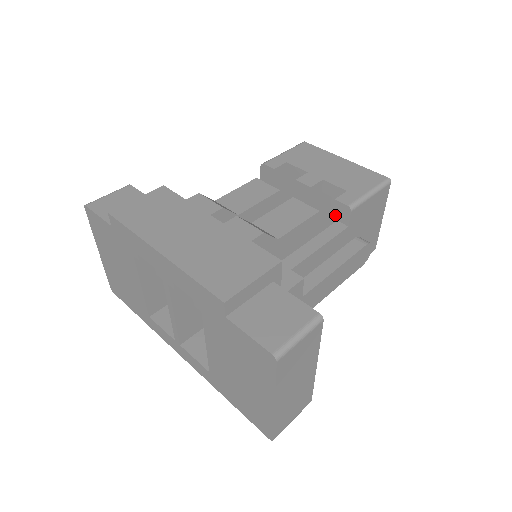
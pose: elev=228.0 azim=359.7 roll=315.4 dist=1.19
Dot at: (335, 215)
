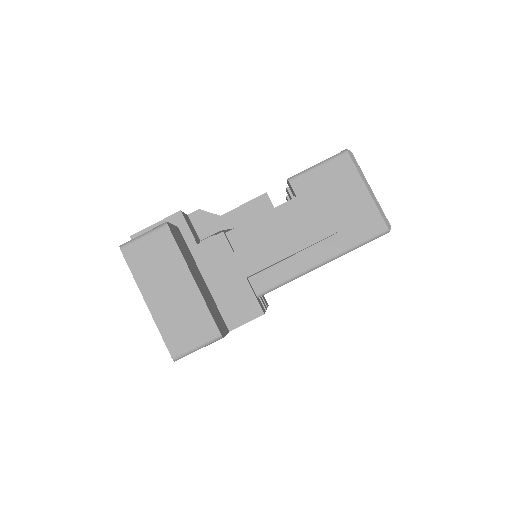
Dot at: occluded
